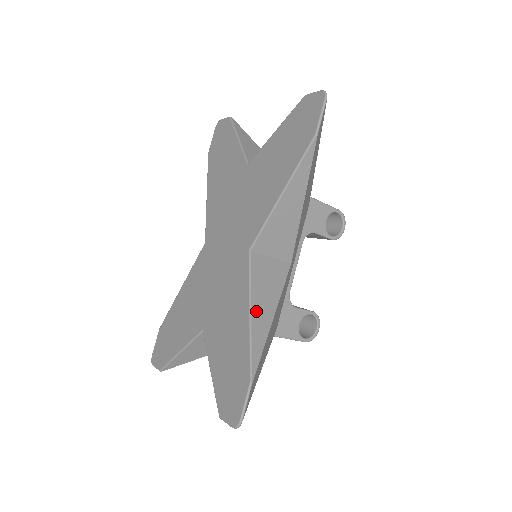
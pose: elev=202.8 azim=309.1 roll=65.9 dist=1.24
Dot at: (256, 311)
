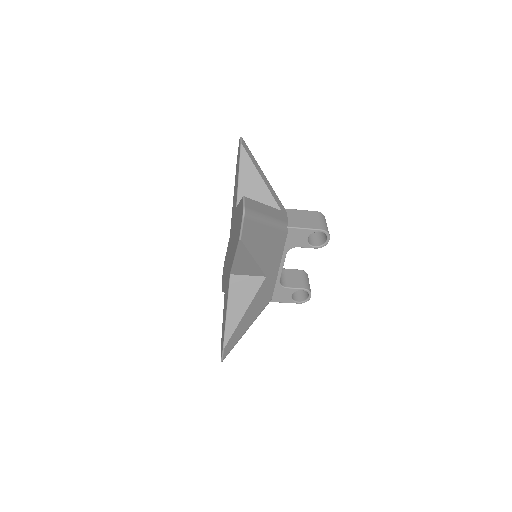
Dot at: (231, 311)
